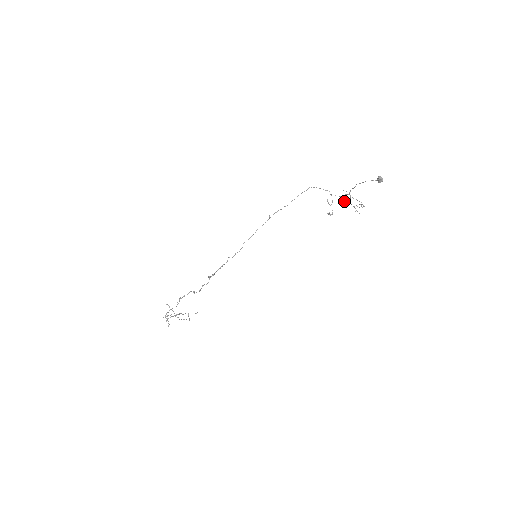
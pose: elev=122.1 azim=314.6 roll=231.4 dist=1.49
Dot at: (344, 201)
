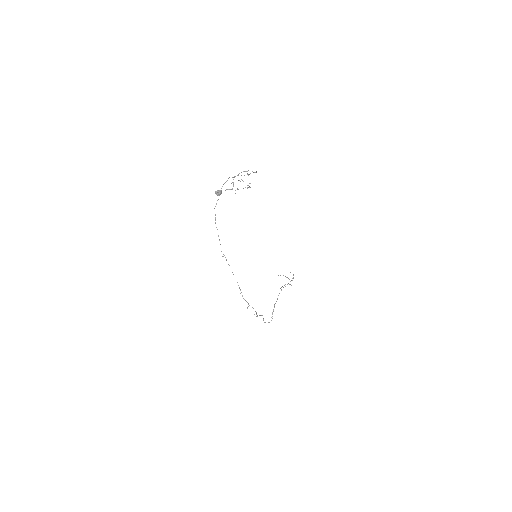
Dot at: occluded
